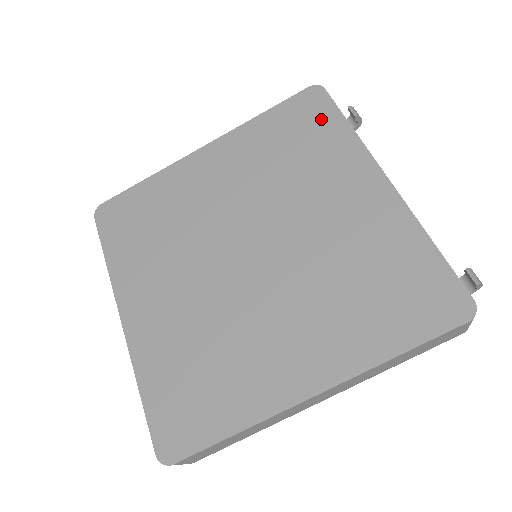
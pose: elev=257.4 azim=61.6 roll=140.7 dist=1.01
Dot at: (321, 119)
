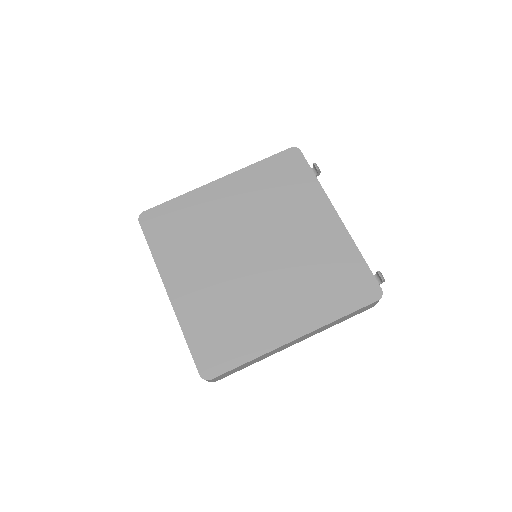
Dot at: (299, 171)
